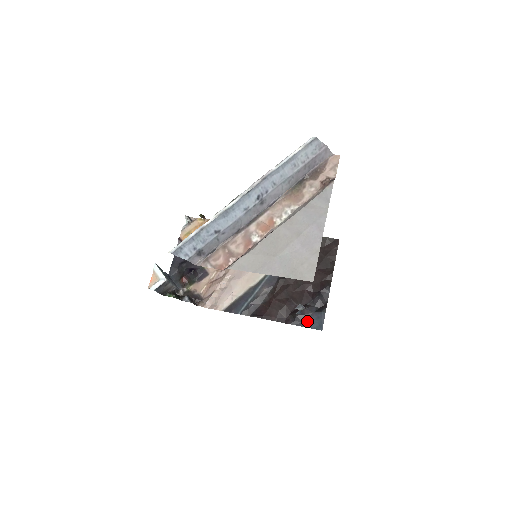
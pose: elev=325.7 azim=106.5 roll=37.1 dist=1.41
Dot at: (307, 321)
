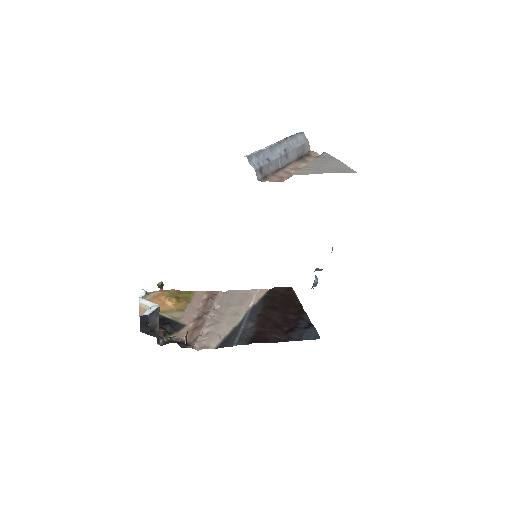
Dot at: (303, 336)
